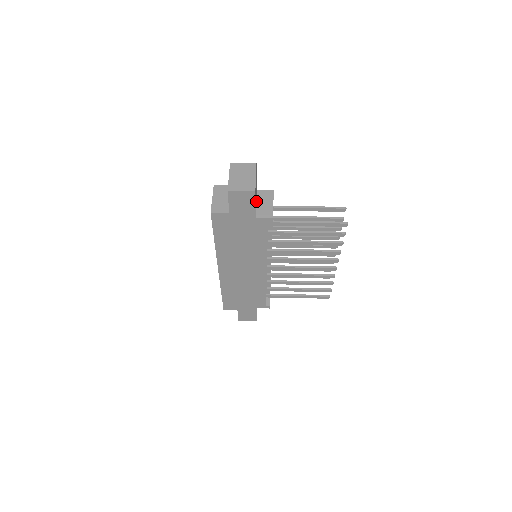
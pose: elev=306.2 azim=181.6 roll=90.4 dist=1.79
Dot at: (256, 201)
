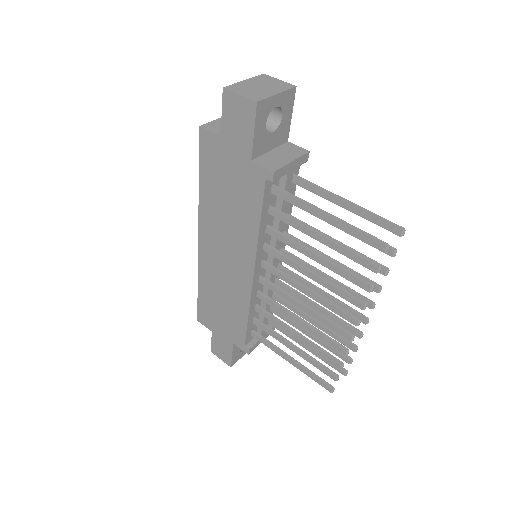
Dot at: (273, 148)
